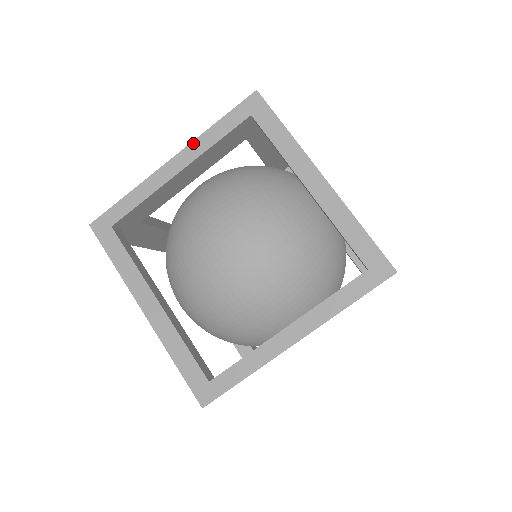
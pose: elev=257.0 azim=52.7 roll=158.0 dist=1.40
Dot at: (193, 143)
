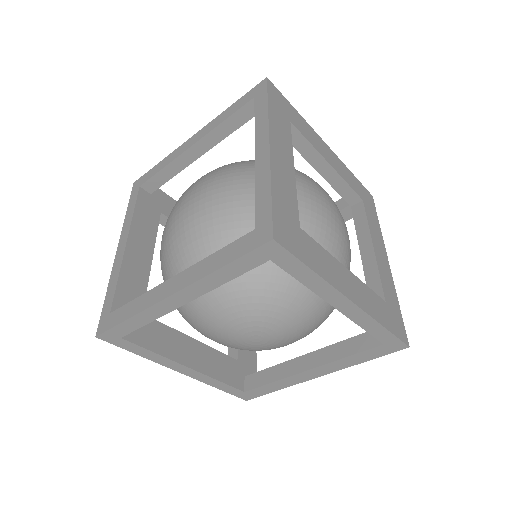
Dot at: (123, 229)
